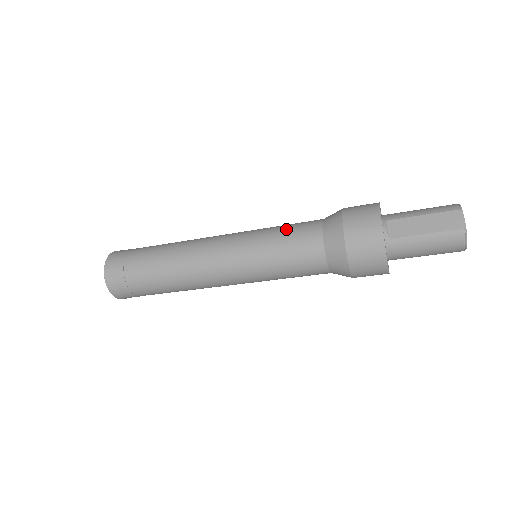
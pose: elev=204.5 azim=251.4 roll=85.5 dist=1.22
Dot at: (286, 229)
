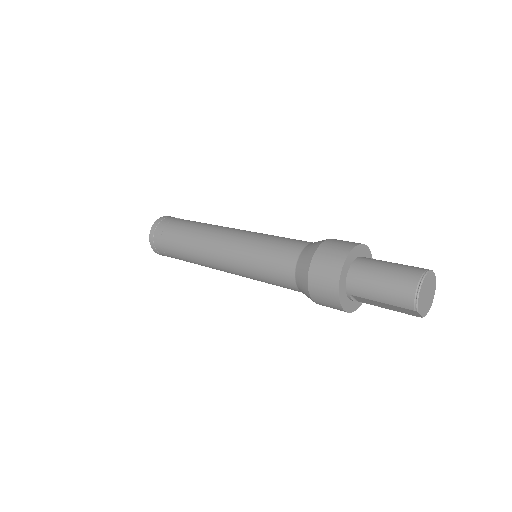
Dot at: (268, 276)
